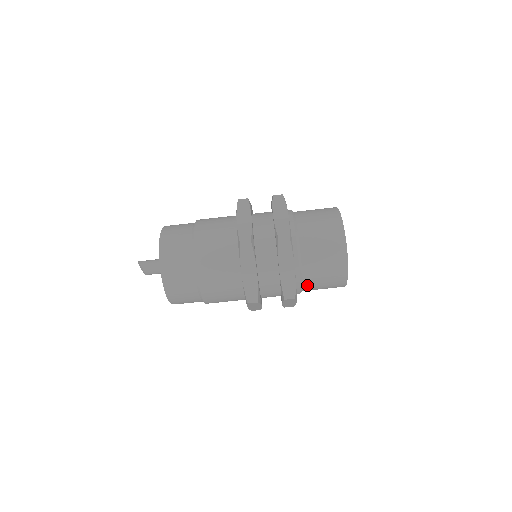
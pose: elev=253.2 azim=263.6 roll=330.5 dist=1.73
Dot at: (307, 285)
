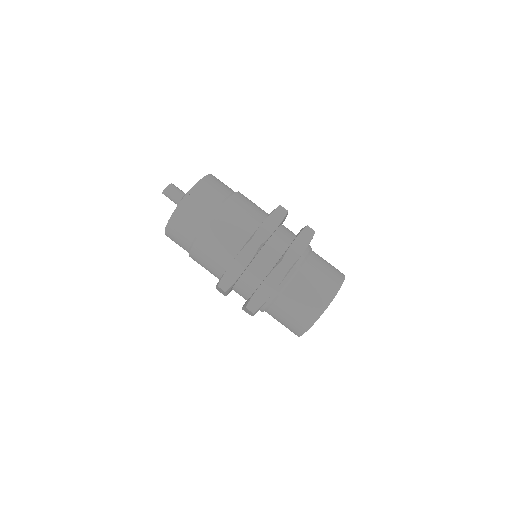
Dot at: (294, 285)
